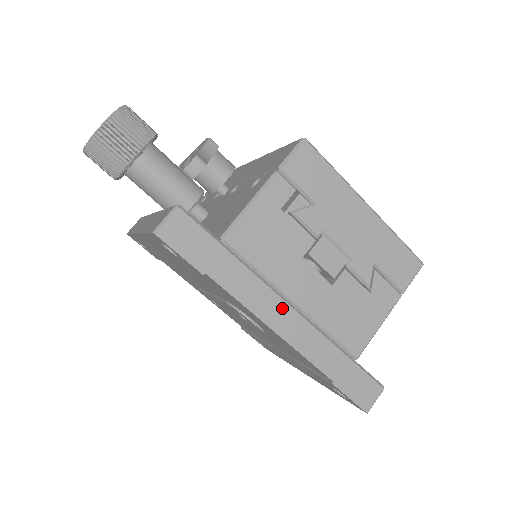
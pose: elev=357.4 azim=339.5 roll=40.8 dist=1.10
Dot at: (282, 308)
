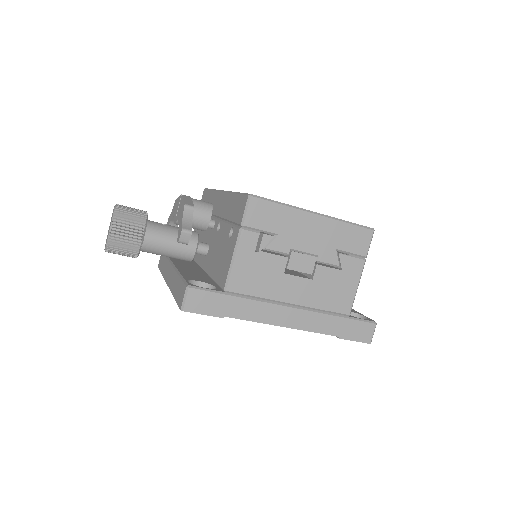
Dot at: (284, 311)
